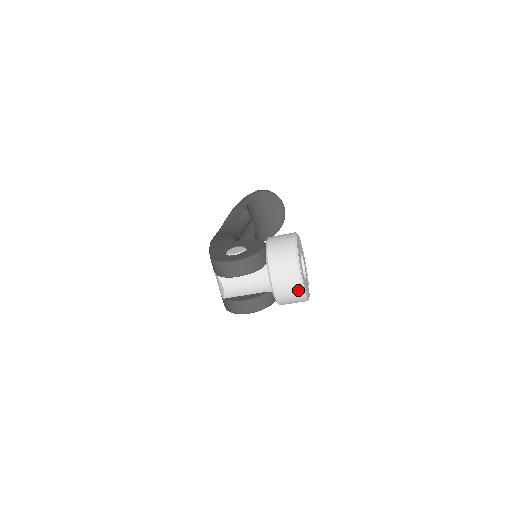
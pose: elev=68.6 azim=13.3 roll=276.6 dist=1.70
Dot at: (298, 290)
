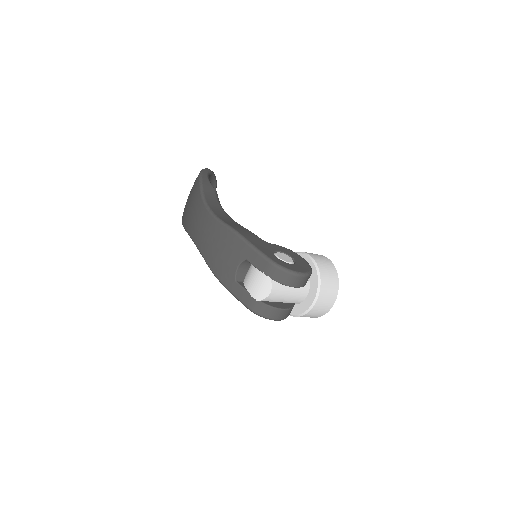
Dot at: (326, 311)
